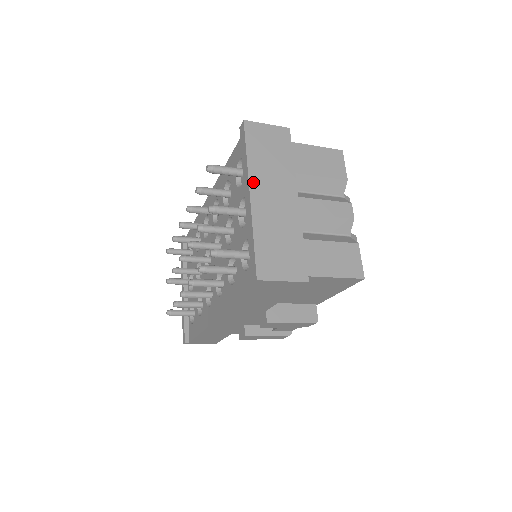
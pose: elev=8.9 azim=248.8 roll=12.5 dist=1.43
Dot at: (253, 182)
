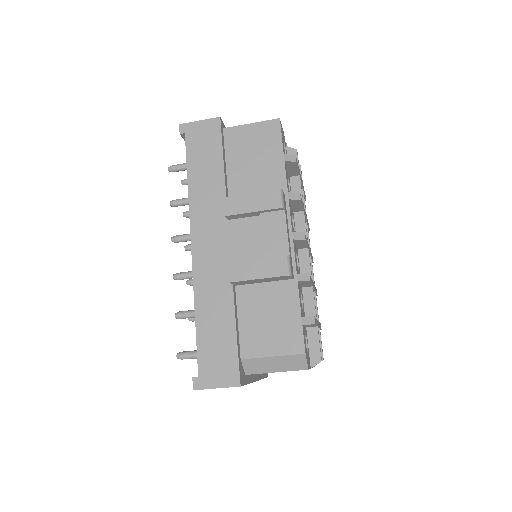
Dot at: occluded
